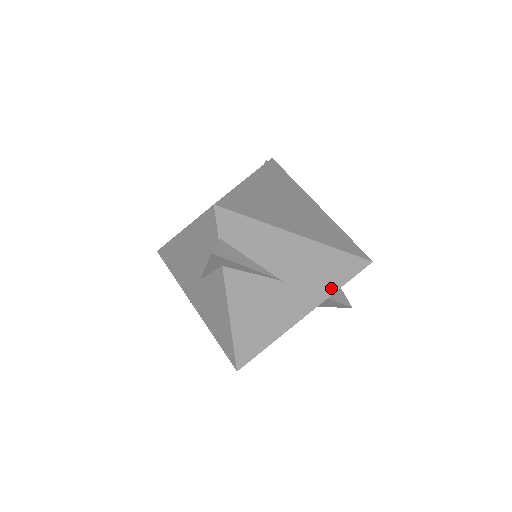
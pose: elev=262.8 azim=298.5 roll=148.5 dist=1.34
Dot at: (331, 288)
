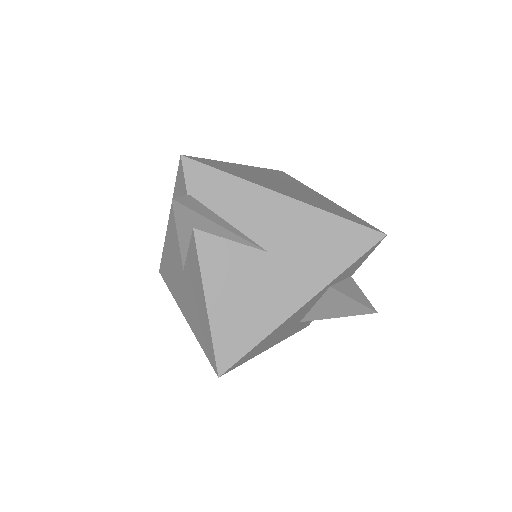
Dot at: (335, 267)
